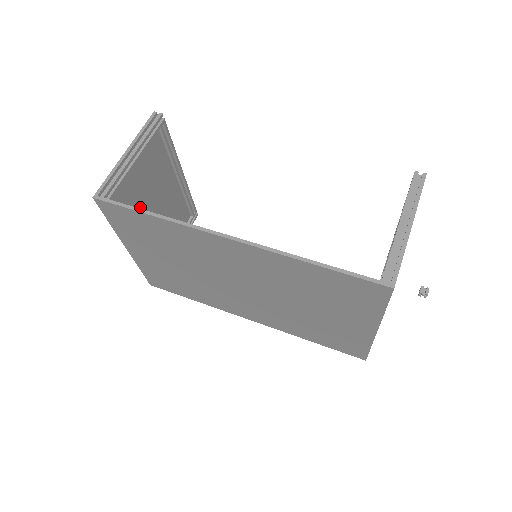
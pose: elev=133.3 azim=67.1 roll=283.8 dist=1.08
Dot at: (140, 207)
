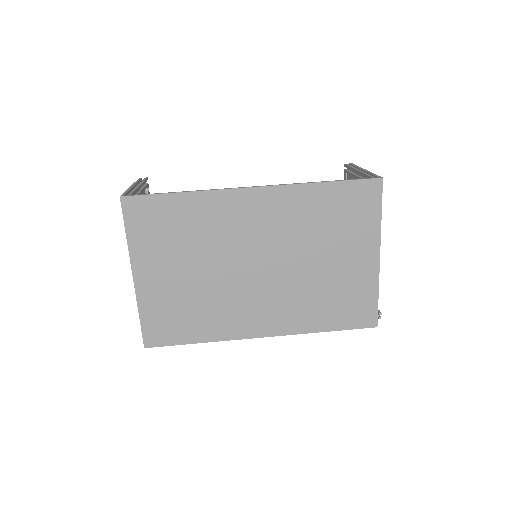
Dot at: occluded
